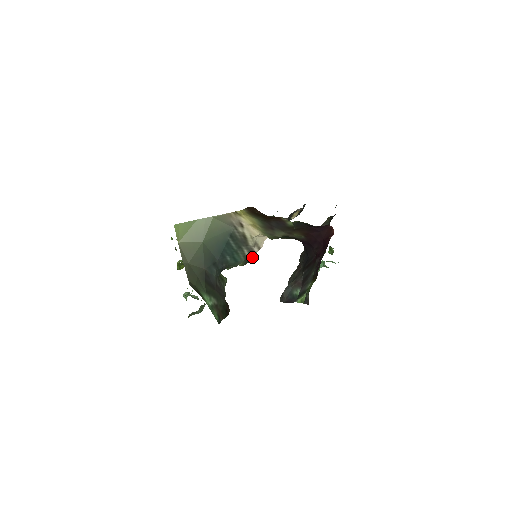
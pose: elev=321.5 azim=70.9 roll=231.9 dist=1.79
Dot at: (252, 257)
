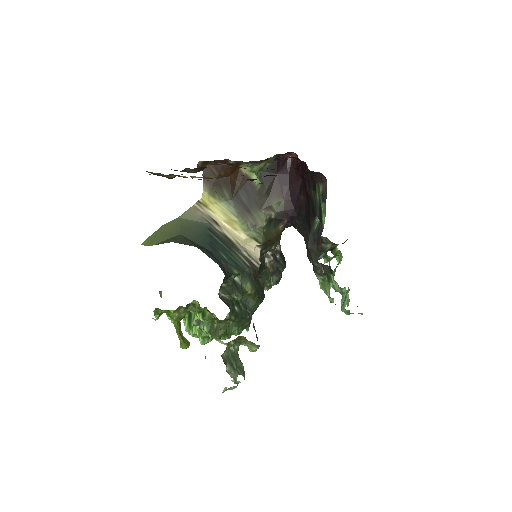
Dot at: (259, 283)
